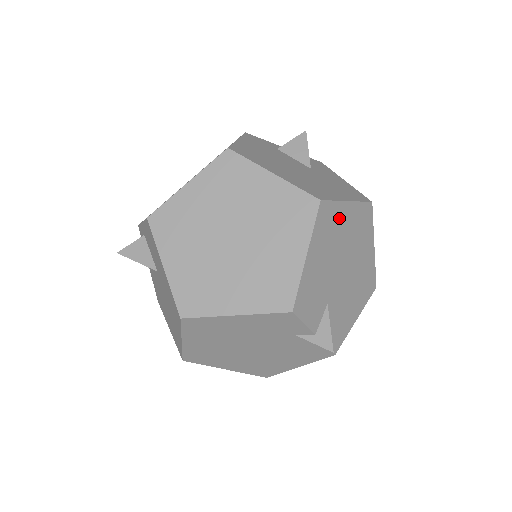
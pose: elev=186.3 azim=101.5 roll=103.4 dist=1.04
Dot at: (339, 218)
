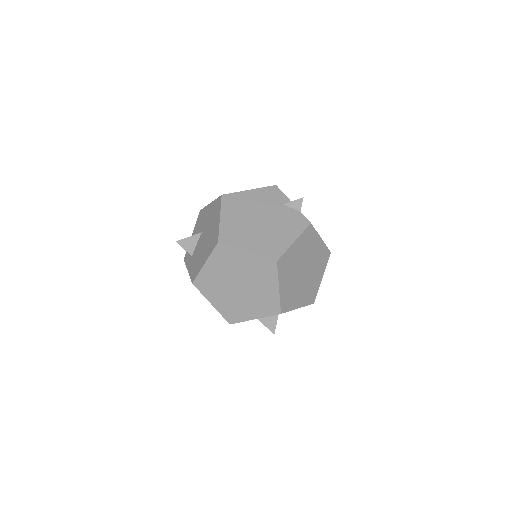
Dot at: occluded
